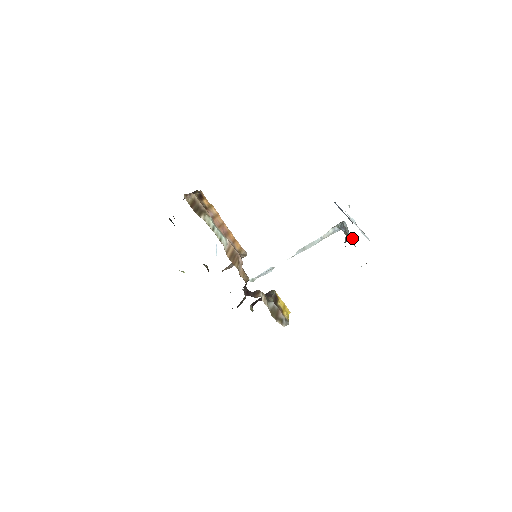
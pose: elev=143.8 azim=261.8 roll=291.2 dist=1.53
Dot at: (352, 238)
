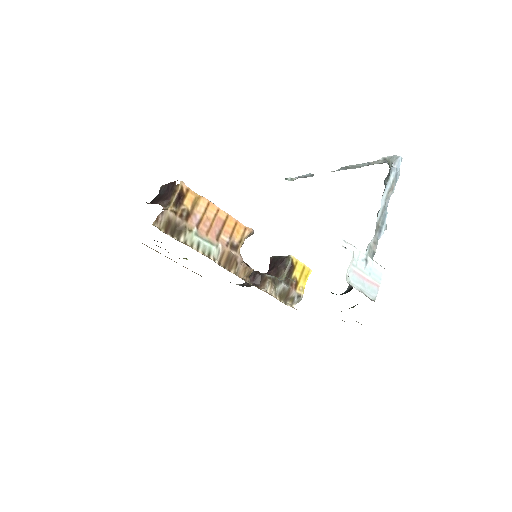
Dot at: (383, 230)
